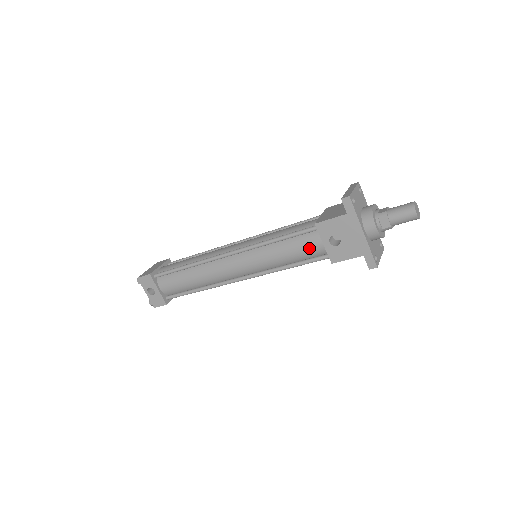
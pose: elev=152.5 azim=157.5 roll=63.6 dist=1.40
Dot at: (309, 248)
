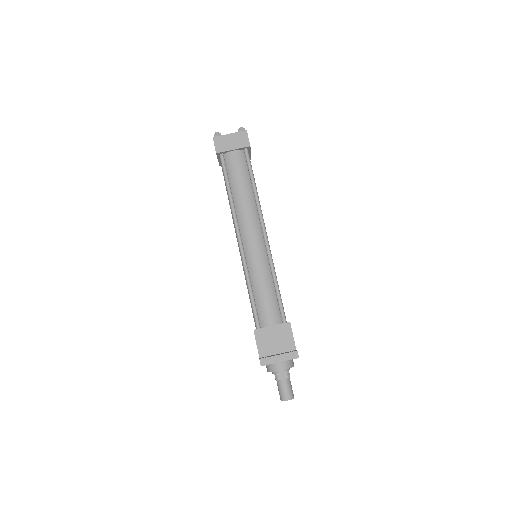
Dot at: (253, 316)
